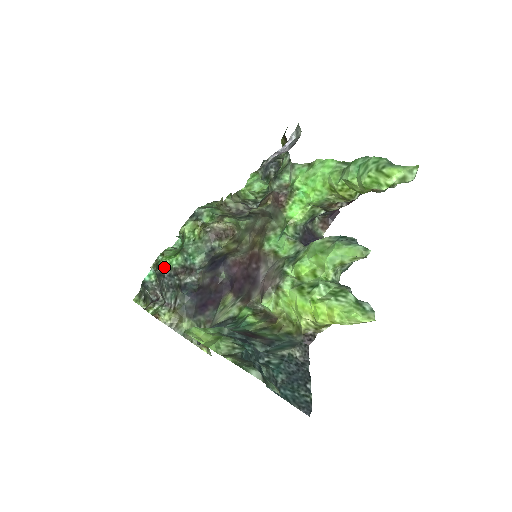
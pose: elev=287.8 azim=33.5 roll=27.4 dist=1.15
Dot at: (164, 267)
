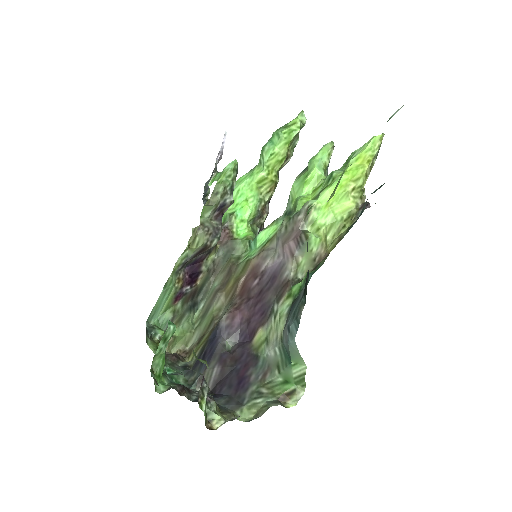
Dot at: (162, 390)
